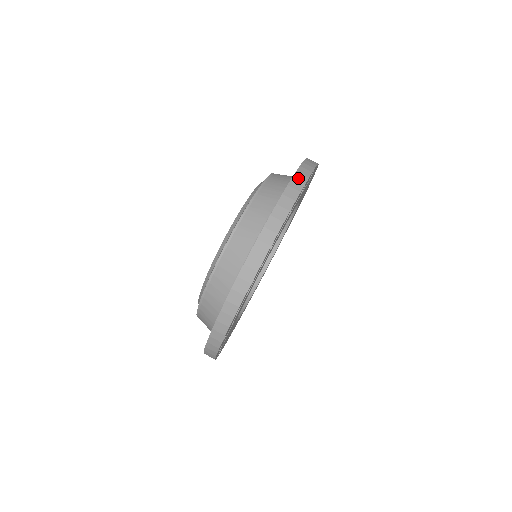
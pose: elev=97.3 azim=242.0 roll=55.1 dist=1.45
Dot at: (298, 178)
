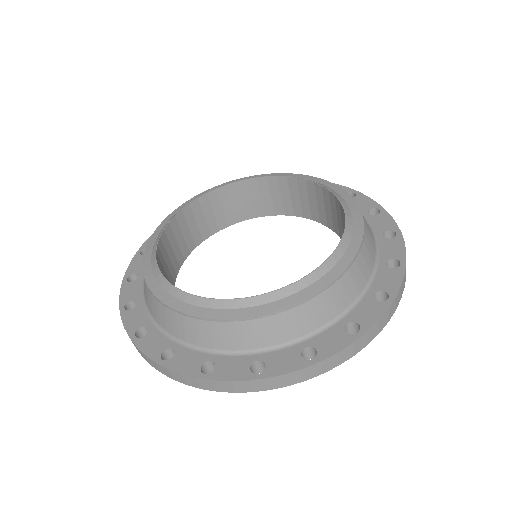
Dot at: (203, 383)
